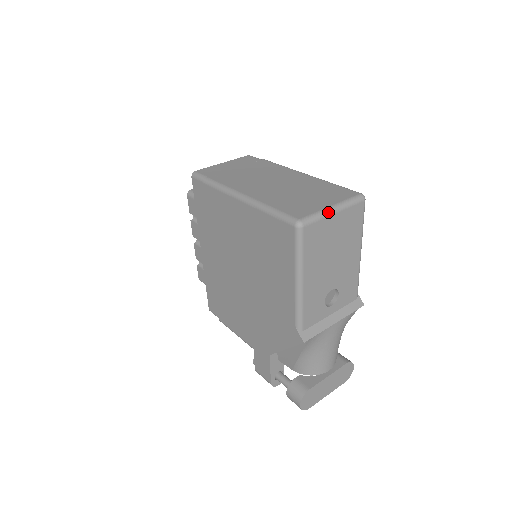
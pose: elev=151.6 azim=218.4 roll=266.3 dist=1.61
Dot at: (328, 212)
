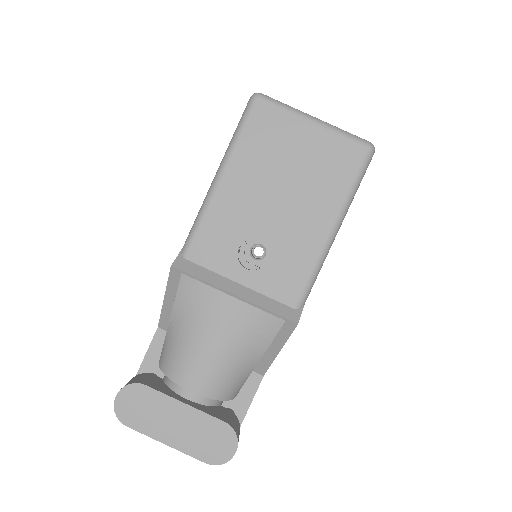
Dot at: (303, 114)
